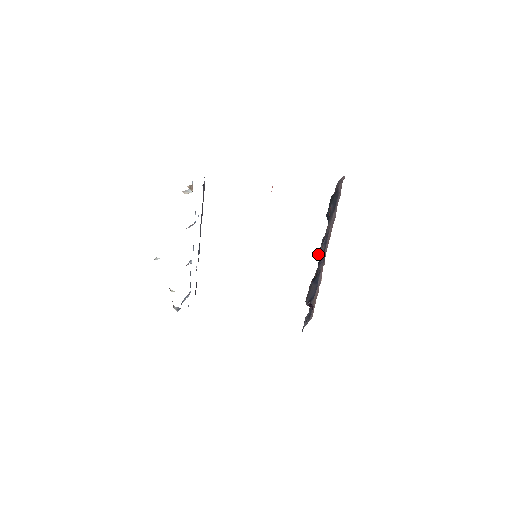
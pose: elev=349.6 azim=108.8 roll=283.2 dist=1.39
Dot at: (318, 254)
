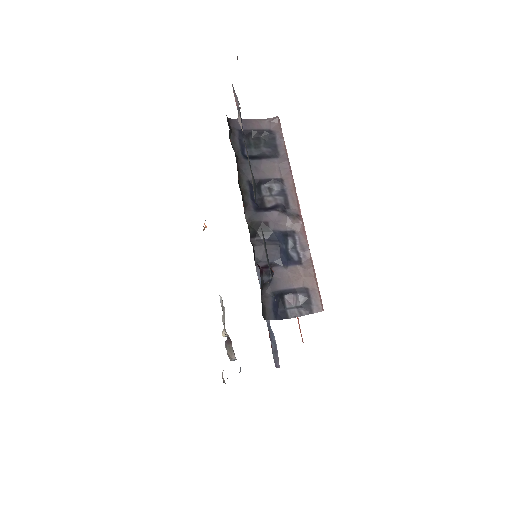
Dot at: (256, 201)
